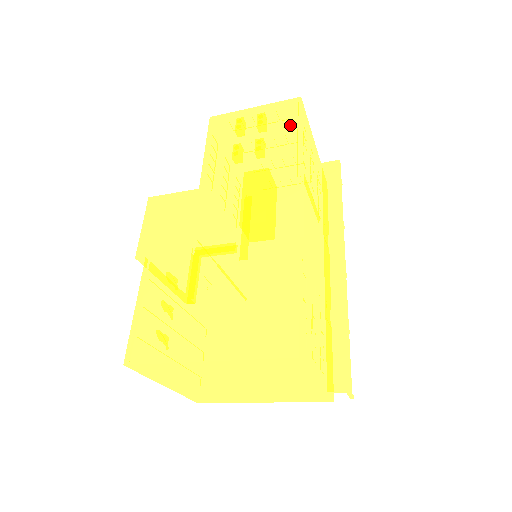
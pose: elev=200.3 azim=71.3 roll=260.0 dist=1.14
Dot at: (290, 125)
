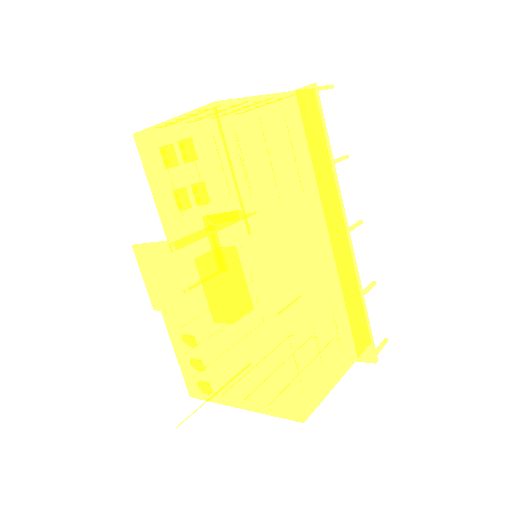
Dot at: (219, 151)
